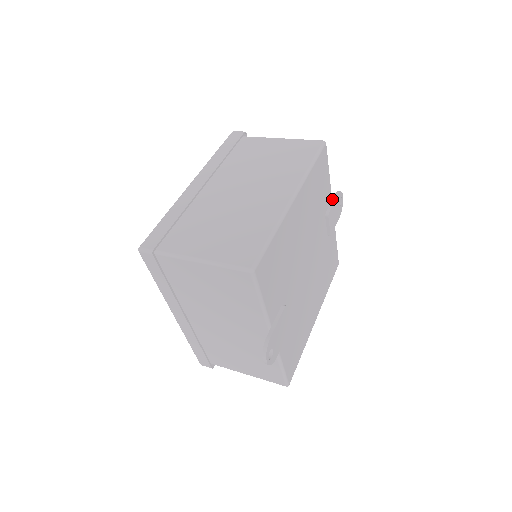
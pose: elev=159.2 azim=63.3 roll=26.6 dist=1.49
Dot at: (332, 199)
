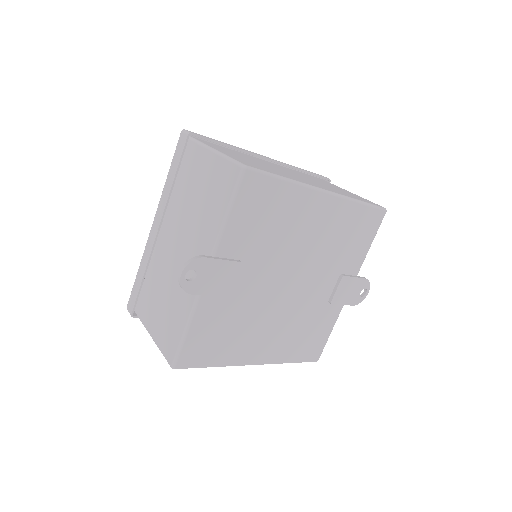
Dot at: (357, 276)
